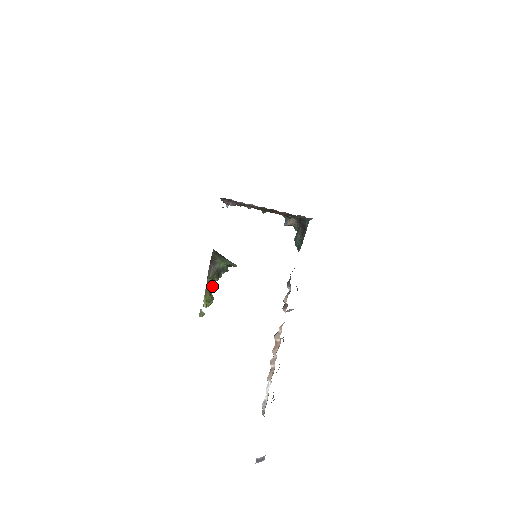
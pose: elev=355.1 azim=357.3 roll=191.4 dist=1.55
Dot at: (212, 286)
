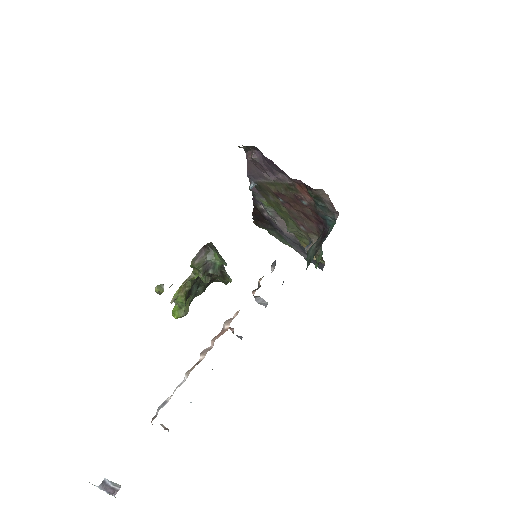
Dot at: occluded
